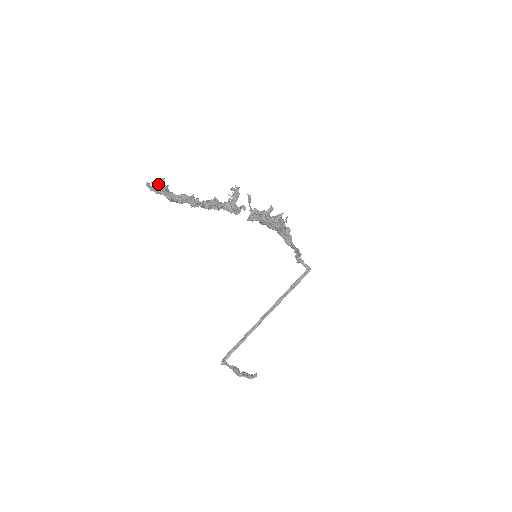
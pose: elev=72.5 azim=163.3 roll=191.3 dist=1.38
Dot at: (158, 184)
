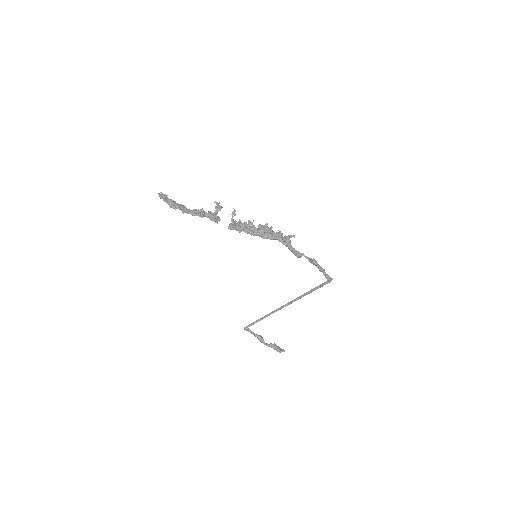
Dot at: (166, 195)
